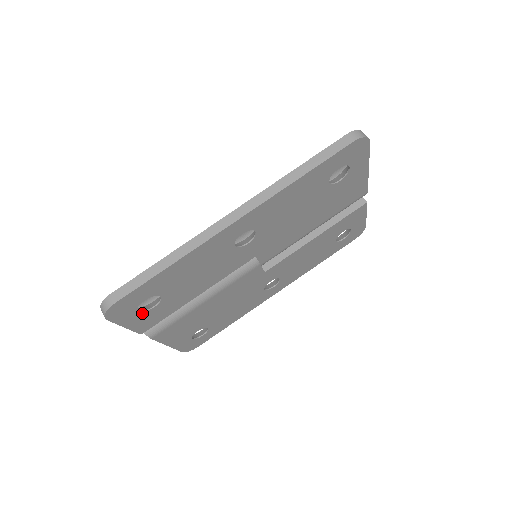
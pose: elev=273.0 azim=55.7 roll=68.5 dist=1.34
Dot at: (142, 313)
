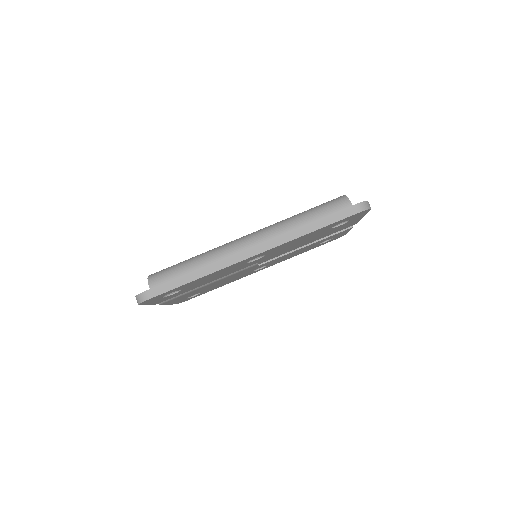
Dot at: (163, 298)
